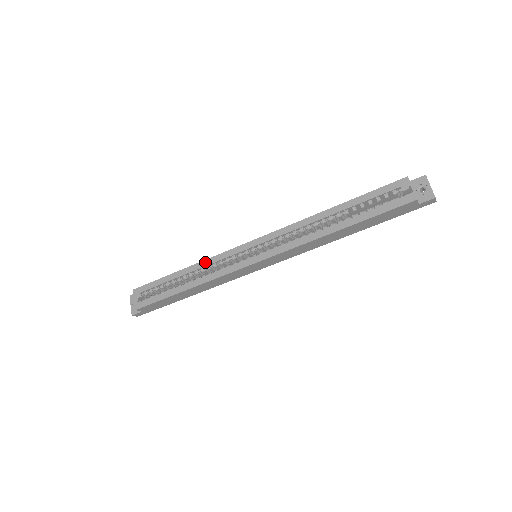
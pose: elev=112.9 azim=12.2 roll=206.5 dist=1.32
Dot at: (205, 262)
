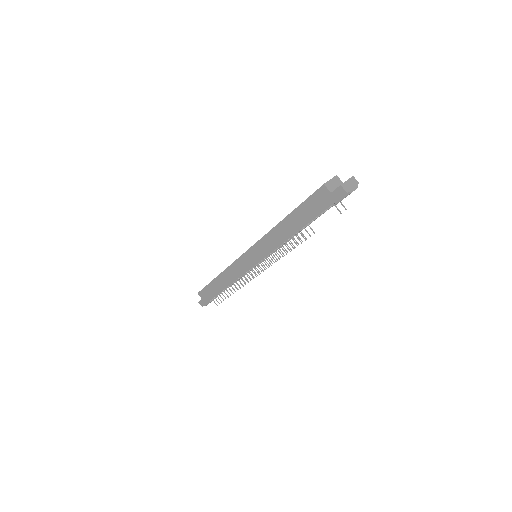
Dot at: occluded
